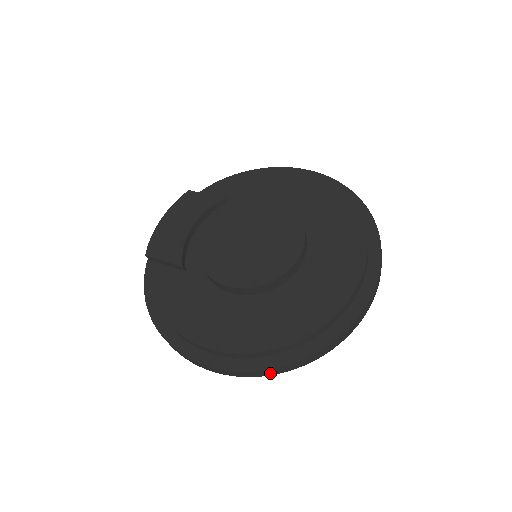
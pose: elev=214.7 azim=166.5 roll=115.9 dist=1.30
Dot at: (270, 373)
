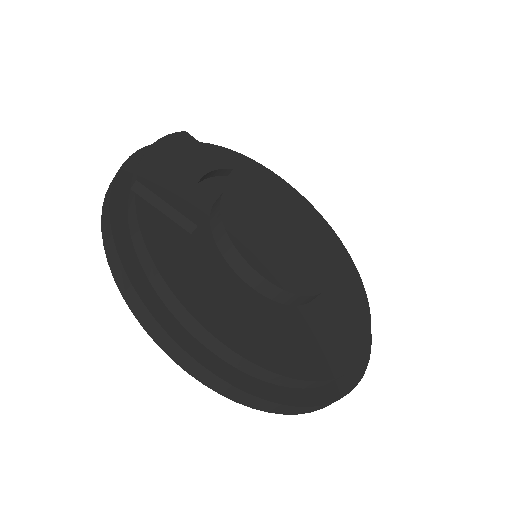
Dot at: (293, 411)
